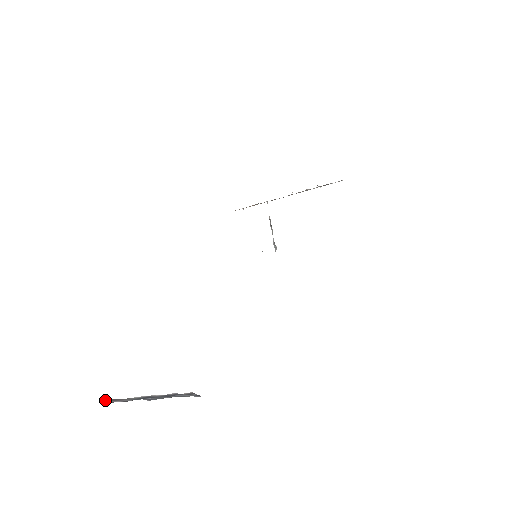
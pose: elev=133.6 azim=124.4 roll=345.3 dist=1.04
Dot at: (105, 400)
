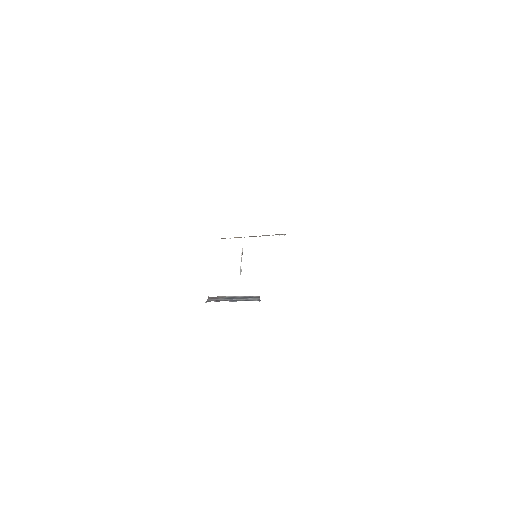
Dot at: (208, 298)
